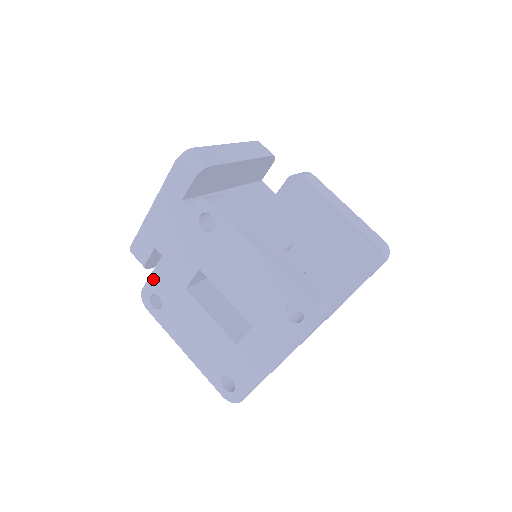
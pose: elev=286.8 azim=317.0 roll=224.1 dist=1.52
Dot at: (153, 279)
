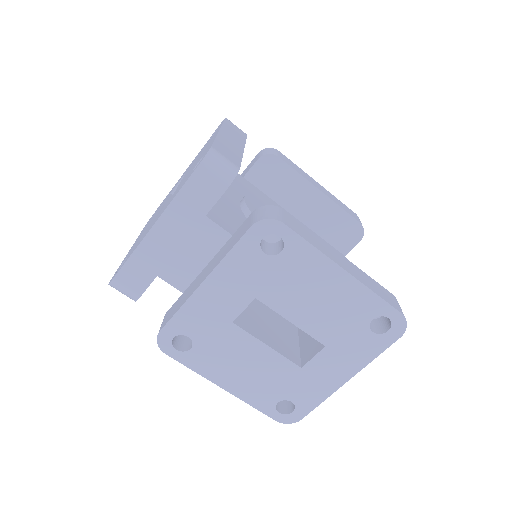
Dot at: (179, 319)
